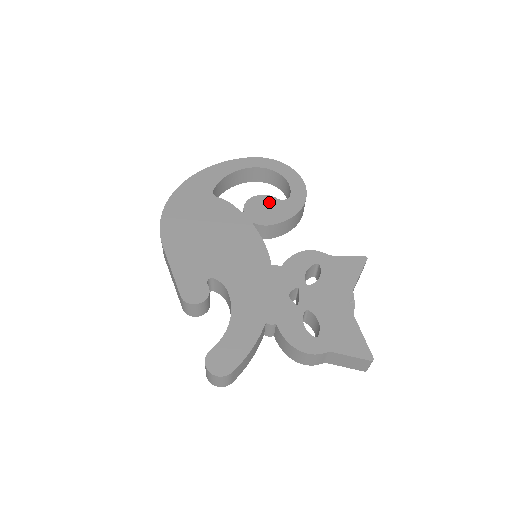
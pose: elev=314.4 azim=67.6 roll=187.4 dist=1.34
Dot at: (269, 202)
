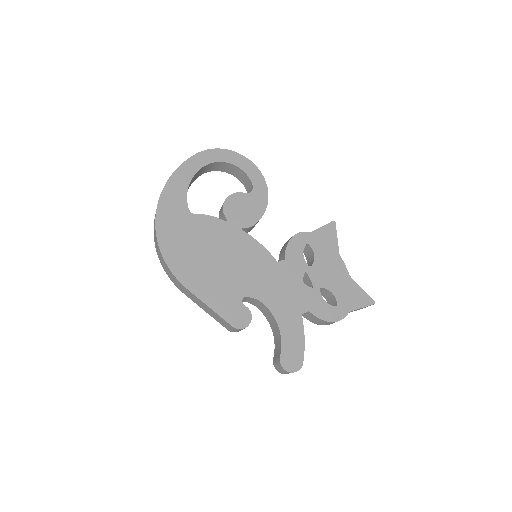
Dot at: (241, 200)
